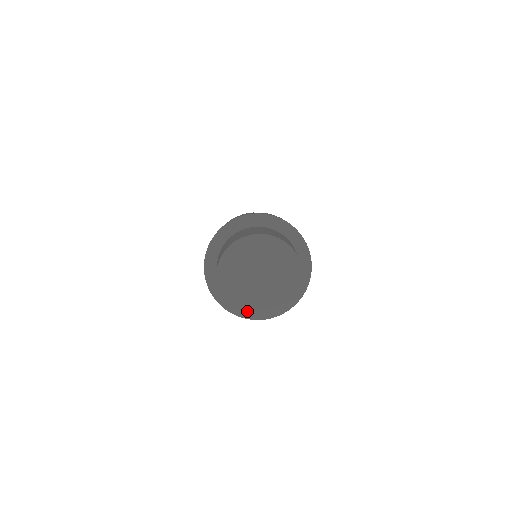
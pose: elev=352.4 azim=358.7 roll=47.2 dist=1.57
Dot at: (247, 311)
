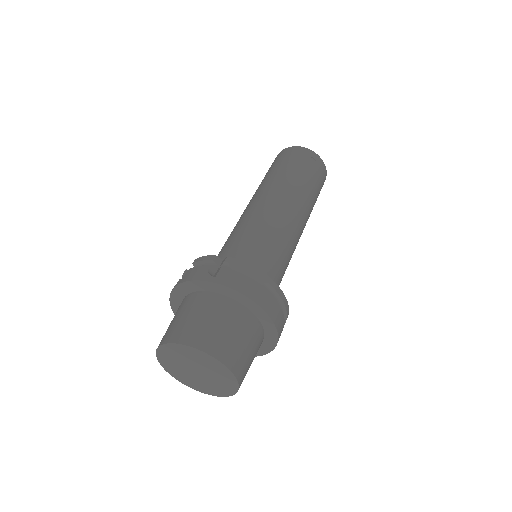
Dot at: (197, 388)
